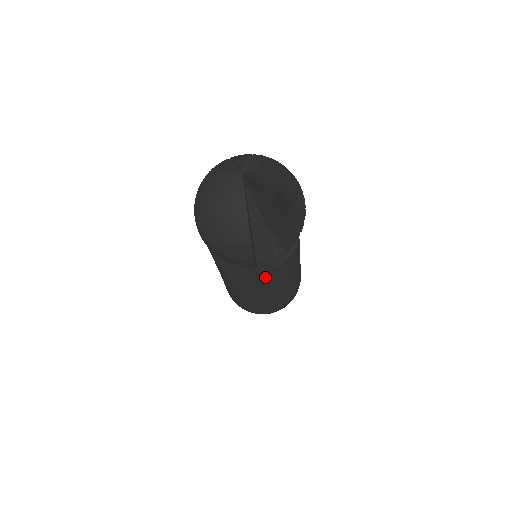
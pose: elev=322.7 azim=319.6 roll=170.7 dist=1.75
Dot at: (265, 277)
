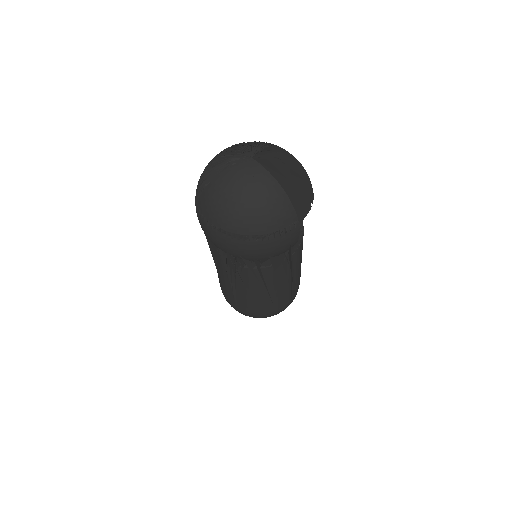
Dot at: (295, 258)
